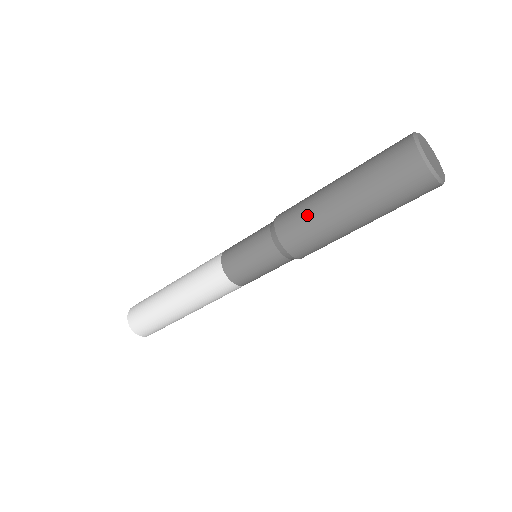
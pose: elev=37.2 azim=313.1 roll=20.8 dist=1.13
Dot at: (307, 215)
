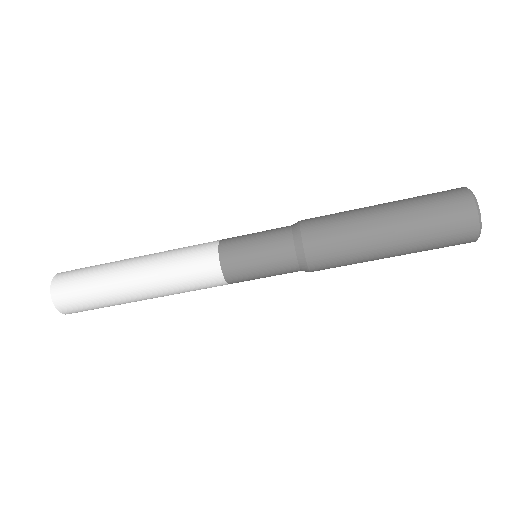
Dot at: (346, 240)
